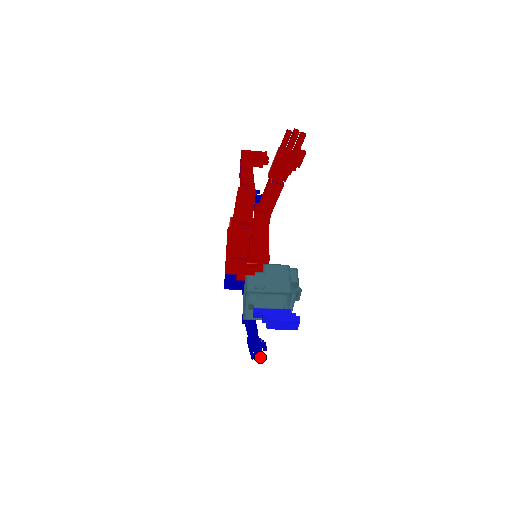
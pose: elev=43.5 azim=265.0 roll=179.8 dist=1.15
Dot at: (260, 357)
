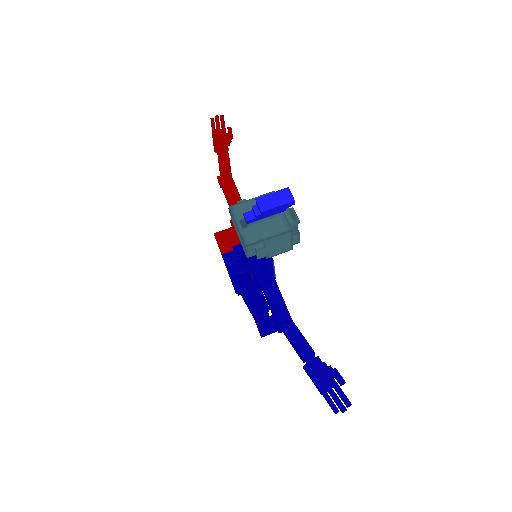
Dot at: (344, 401)
